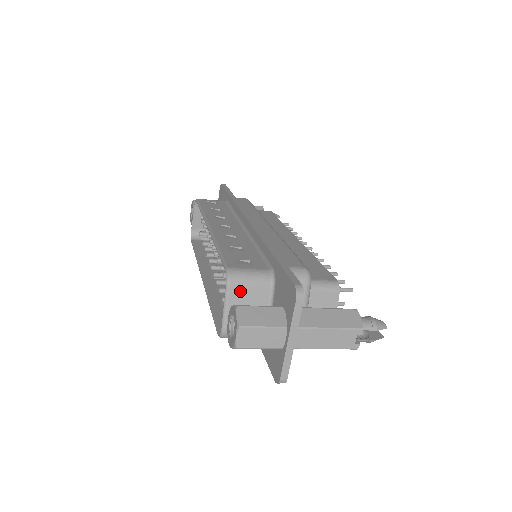
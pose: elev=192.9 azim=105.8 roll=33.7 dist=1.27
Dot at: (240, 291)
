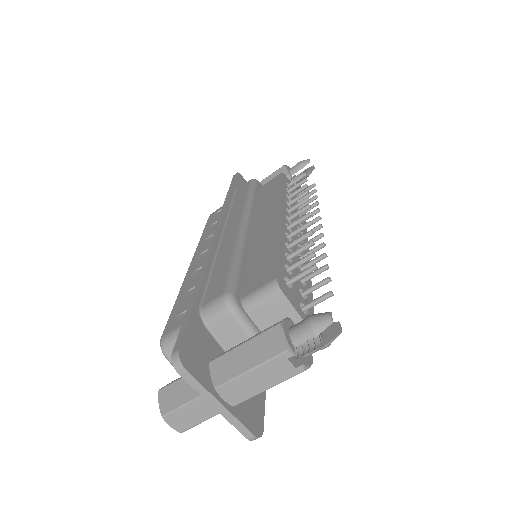
Dot at: occluded
